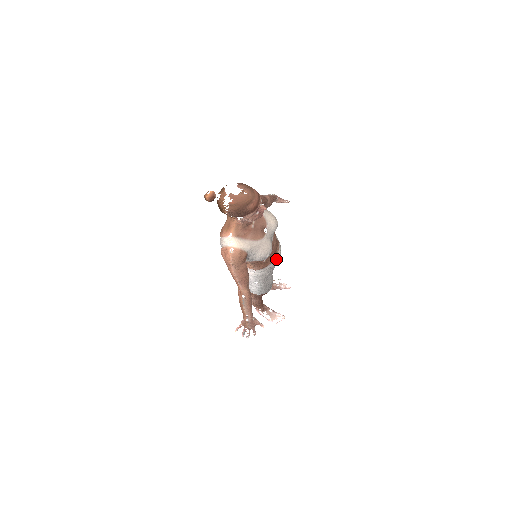
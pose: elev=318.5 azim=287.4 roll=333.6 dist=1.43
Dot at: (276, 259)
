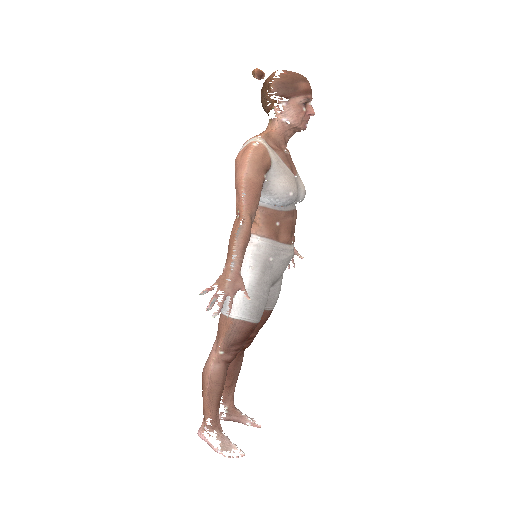
Dot at: (288, 247)
